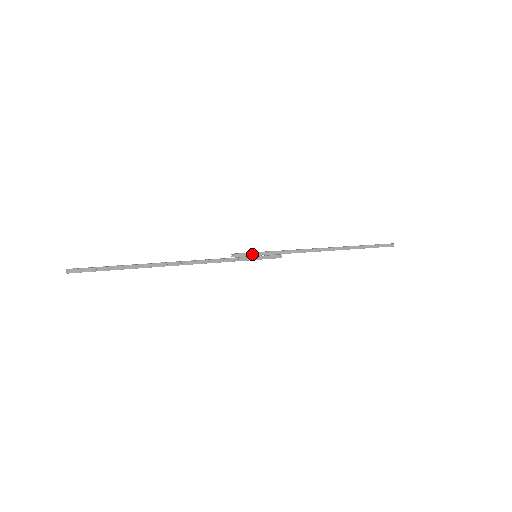
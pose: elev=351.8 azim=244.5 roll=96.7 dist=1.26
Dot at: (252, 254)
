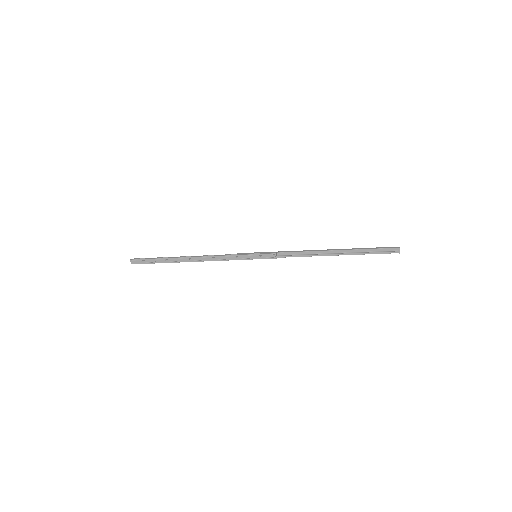
Dot at: (252, 253)
